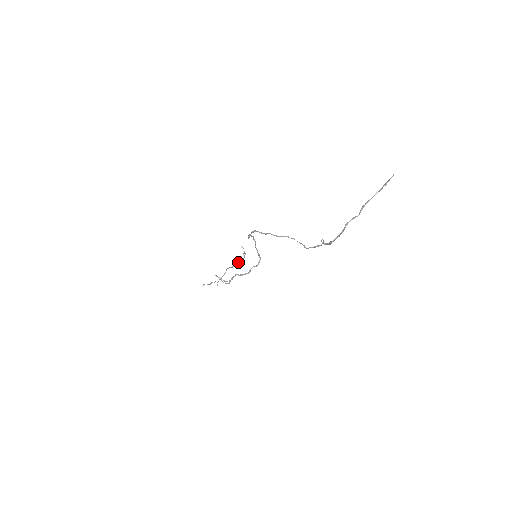
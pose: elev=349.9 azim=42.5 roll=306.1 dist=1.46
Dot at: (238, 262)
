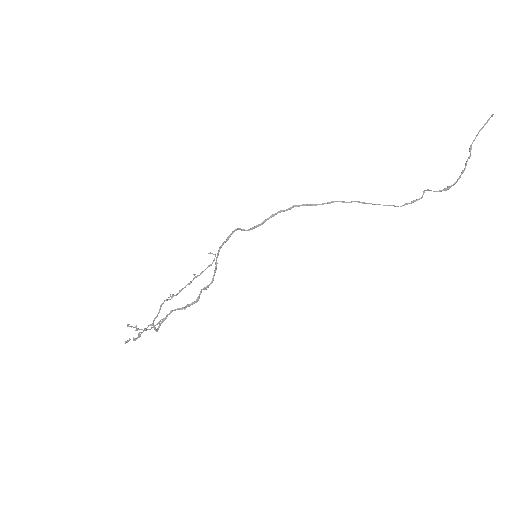
Dot at: (185, 286)
